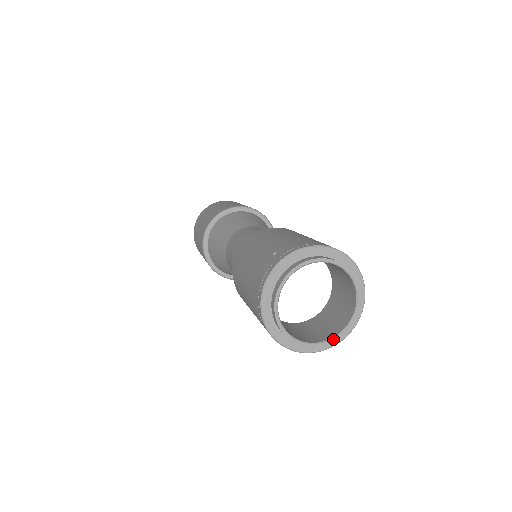
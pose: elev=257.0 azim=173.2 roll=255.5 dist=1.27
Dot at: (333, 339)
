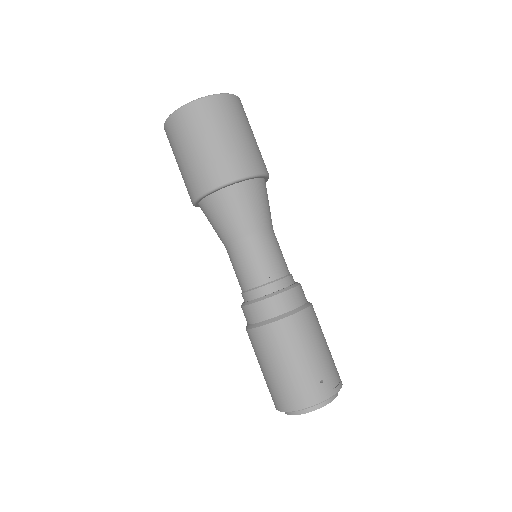
Dot at: occluded
